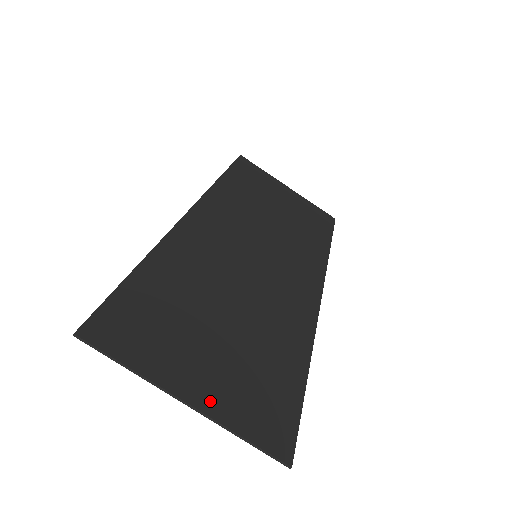
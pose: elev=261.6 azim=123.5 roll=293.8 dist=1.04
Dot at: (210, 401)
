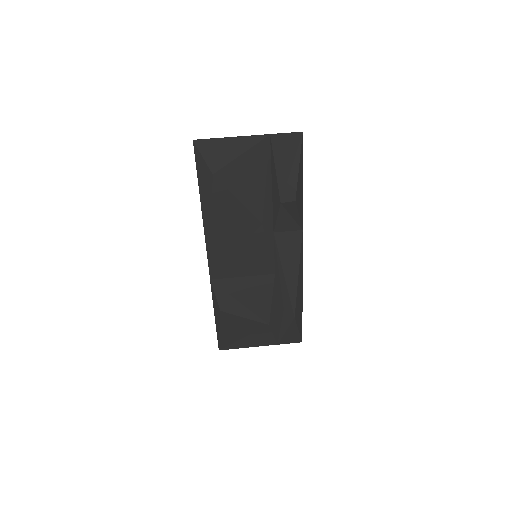
Dot at: (258, 142)
